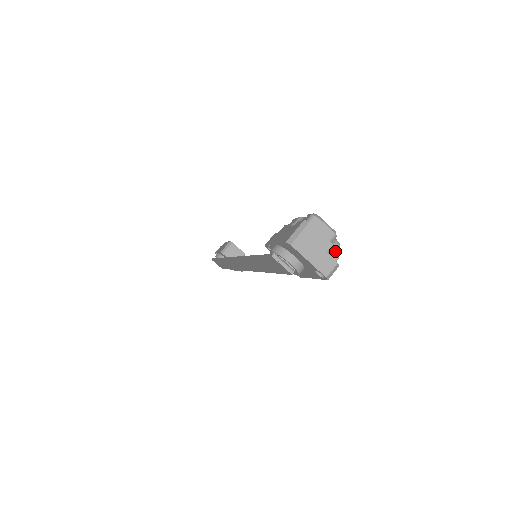
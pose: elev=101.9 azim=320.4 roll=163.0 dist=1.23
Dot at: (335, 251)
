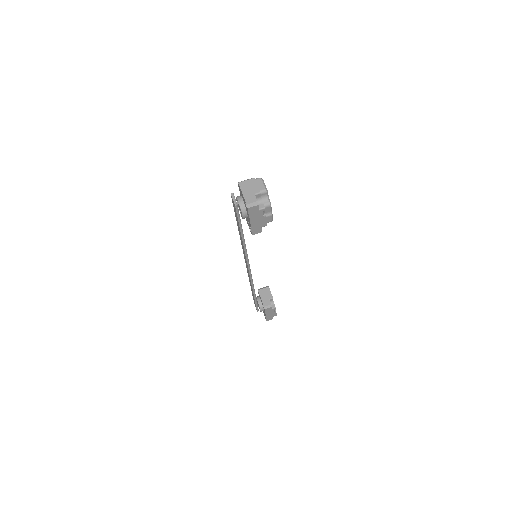
Dot at: (266, 206)
